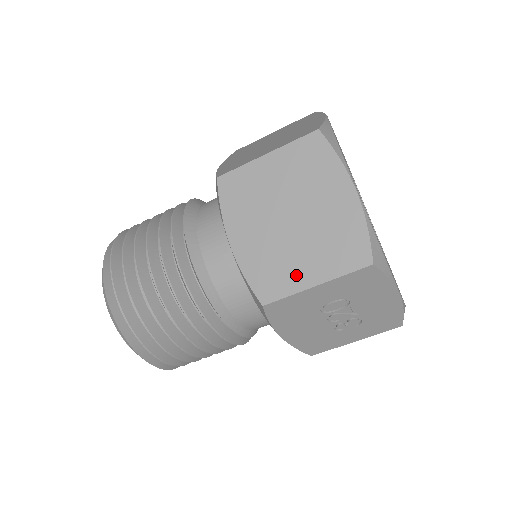
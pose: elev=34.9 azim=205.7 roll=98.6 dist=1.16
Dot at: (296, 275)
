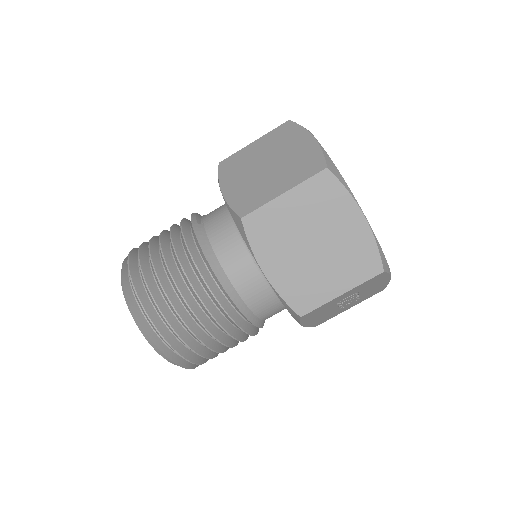
Dot at: (325, 289)
